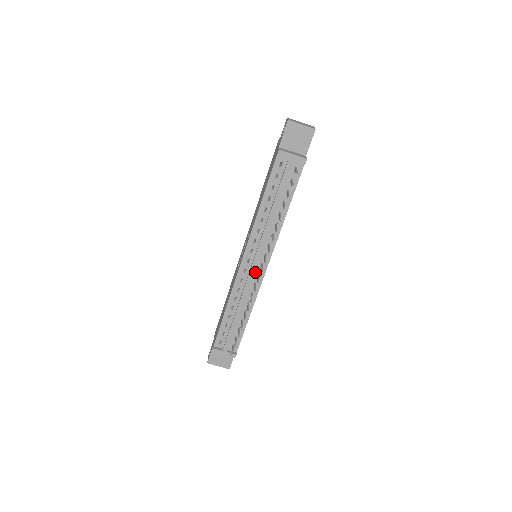
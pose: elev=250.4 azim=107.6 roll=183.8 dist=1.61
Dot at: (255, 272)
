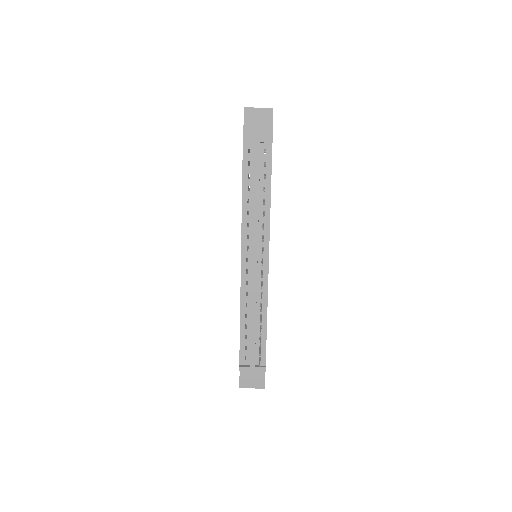
Dot at: (258, 270)
